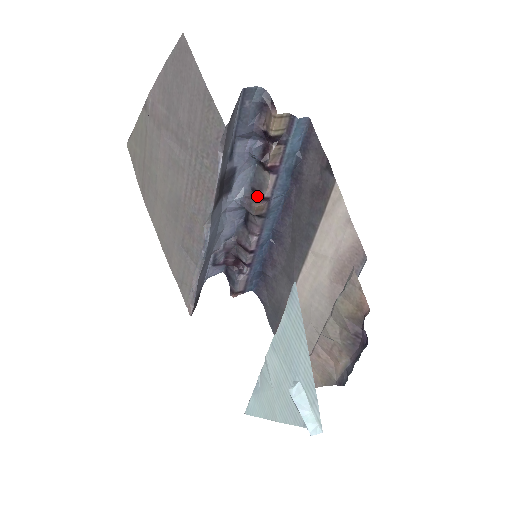
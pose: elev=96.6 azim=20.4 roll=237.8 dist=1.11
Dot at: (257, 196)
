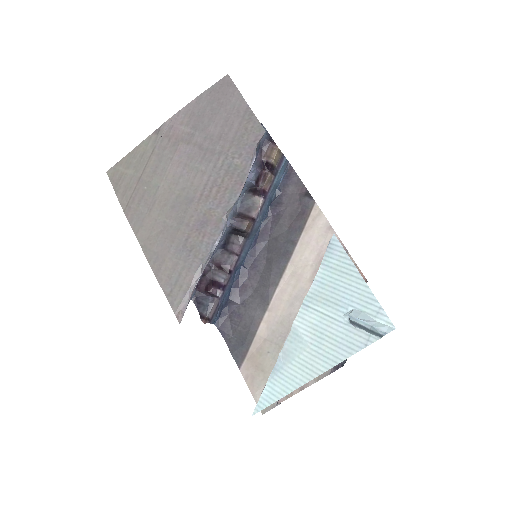
Dot at: (244, 218)
